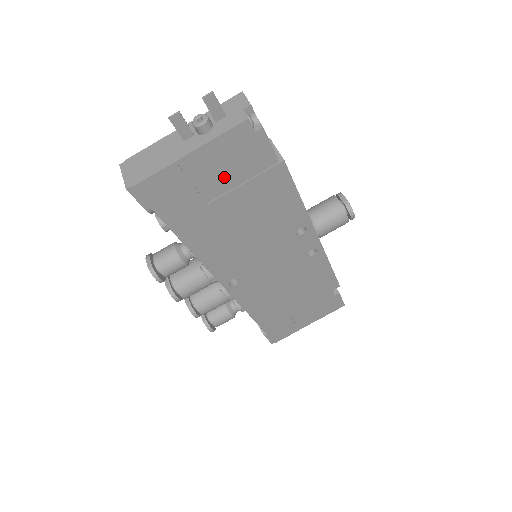
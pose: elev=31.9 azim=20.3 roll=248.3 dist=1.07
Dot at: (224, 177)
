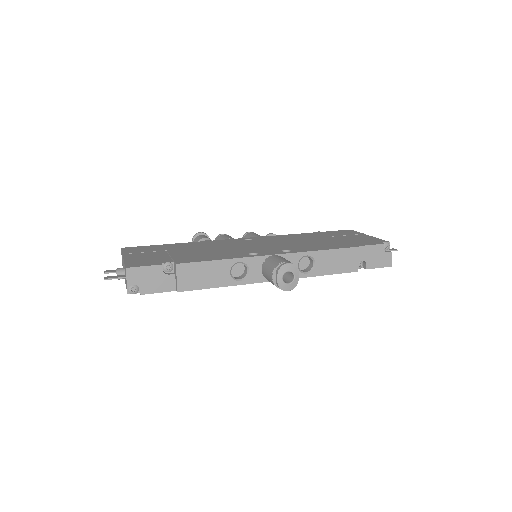
Dot at: occluded
